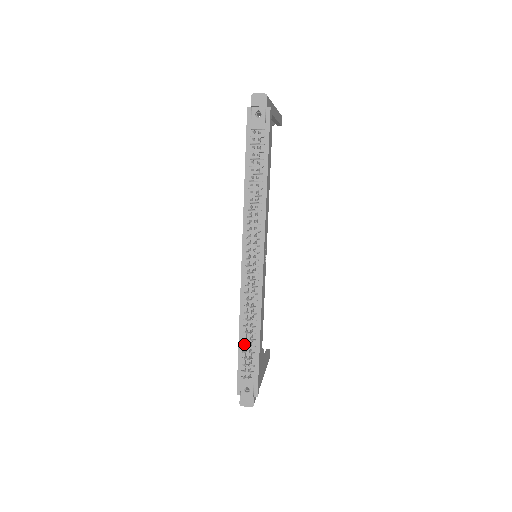
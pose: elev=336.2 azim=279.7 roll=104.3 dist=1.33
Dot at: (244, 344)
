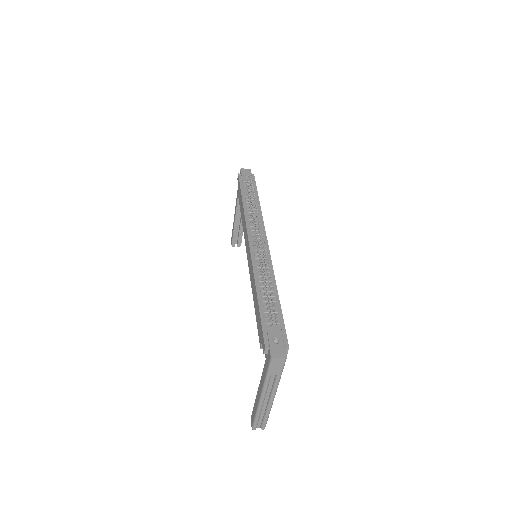
Dot at: (264, 301)
